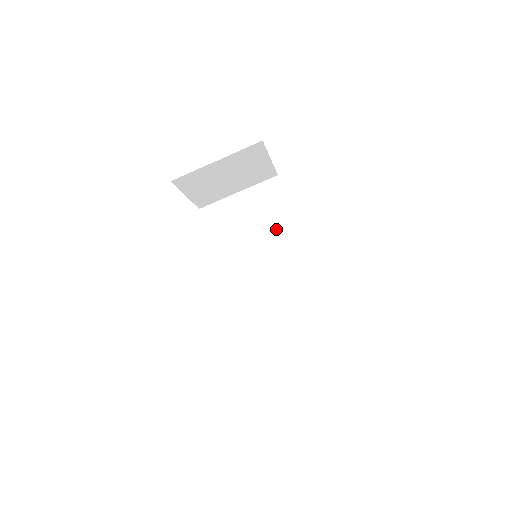
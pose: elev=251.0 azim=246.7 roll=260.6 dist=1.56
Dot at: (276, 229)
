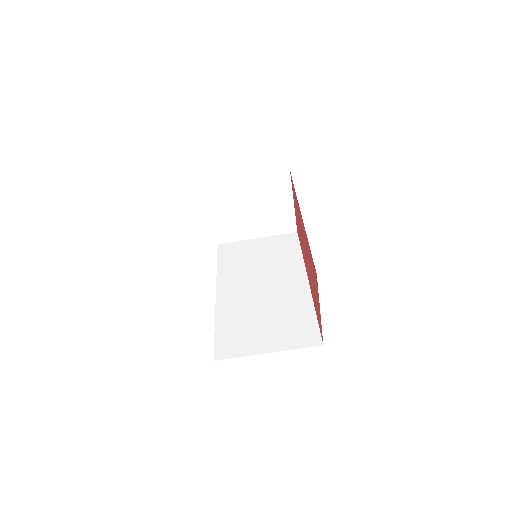
Dot at: (283, 264)
